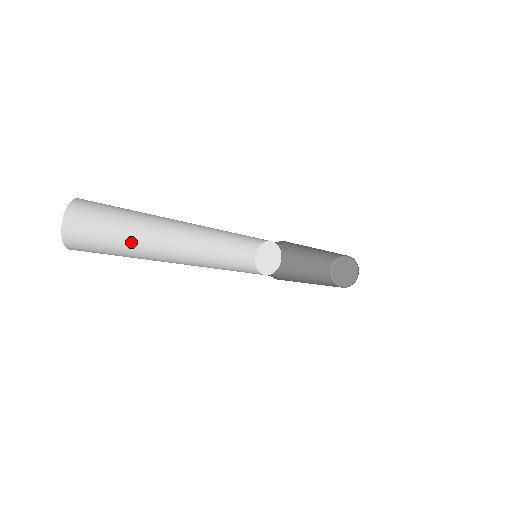
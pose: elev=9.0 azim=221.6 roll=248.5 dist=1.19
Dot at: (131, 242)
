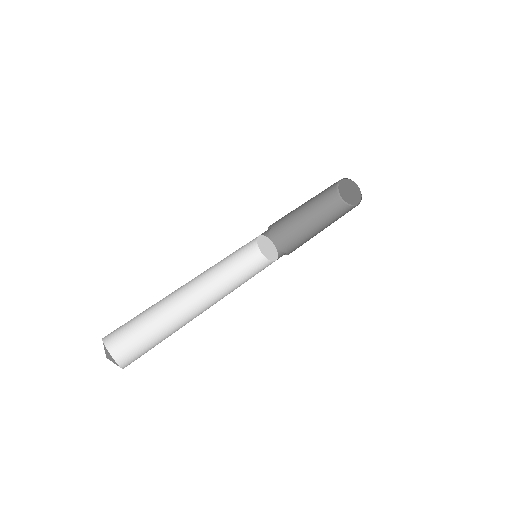
Dot at: (152, 311)
